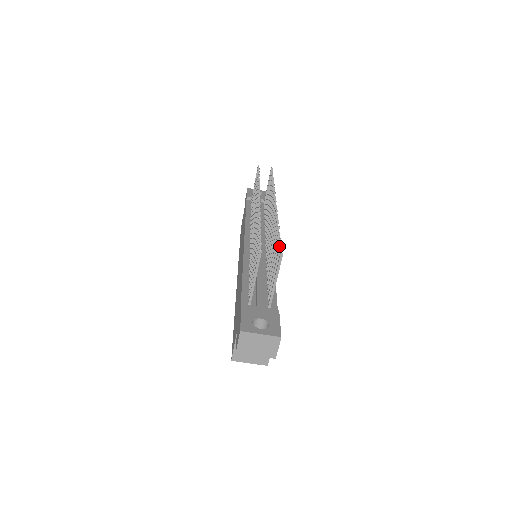
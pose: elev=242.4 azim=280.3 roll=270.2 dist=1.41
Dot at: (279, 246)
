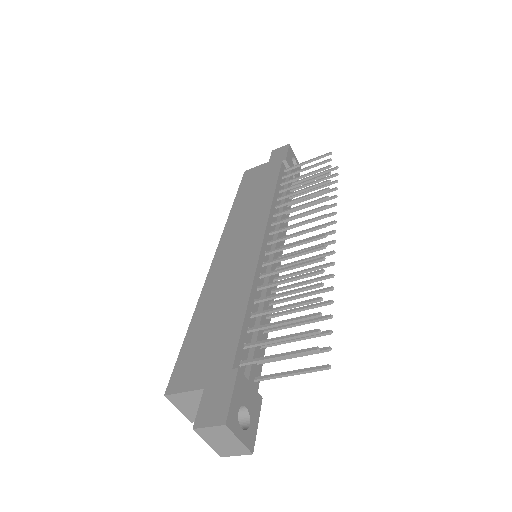
Dot at: (329, 347)
